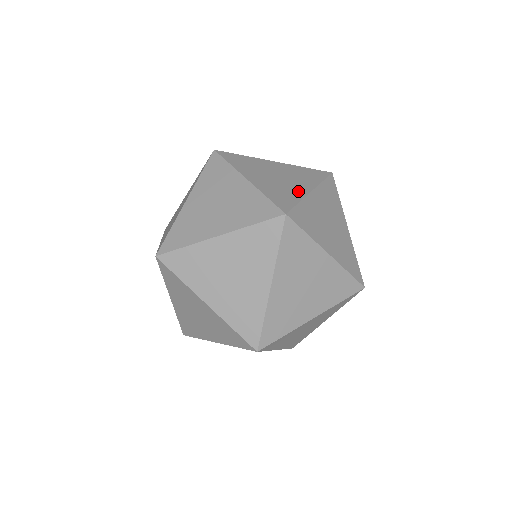
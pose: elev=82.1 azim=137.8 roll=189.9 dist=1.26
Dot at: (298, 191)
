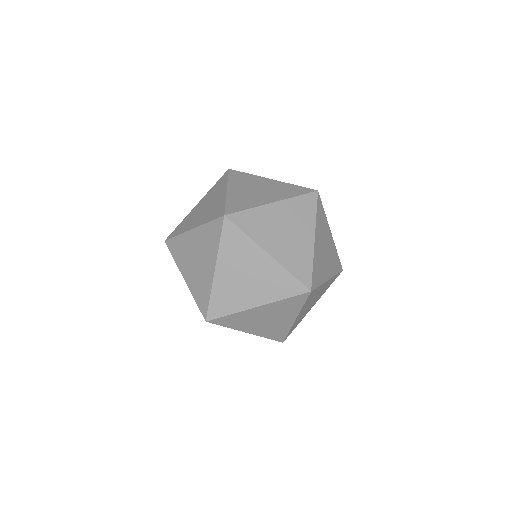
Dot at: (307, 247)
